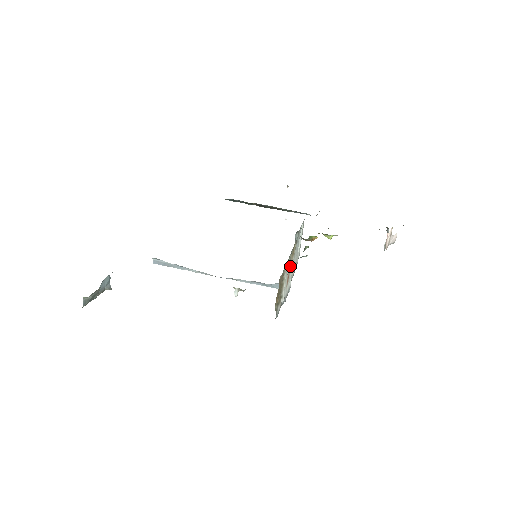
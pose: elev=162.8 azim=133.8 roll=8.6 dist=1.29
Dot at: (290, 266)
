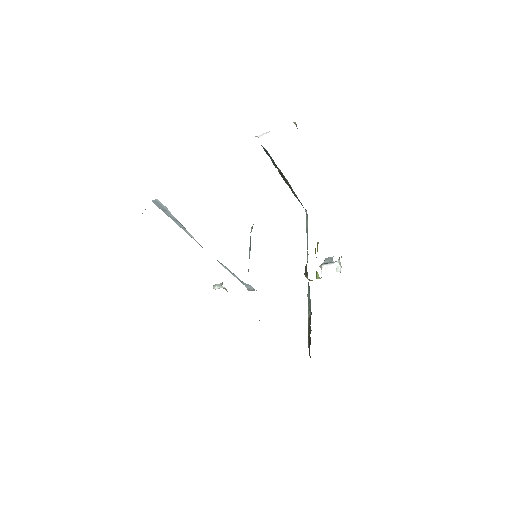
Dot at: occluded
